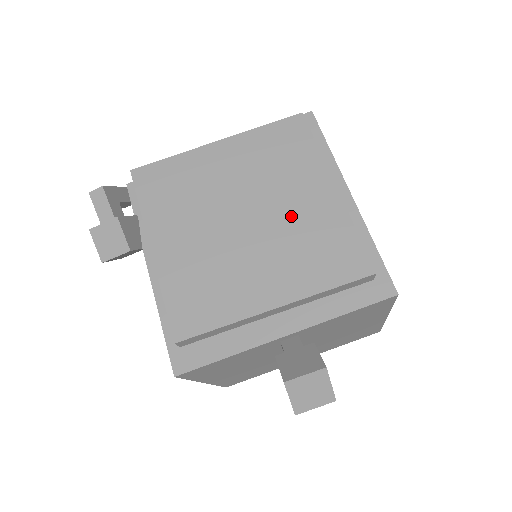
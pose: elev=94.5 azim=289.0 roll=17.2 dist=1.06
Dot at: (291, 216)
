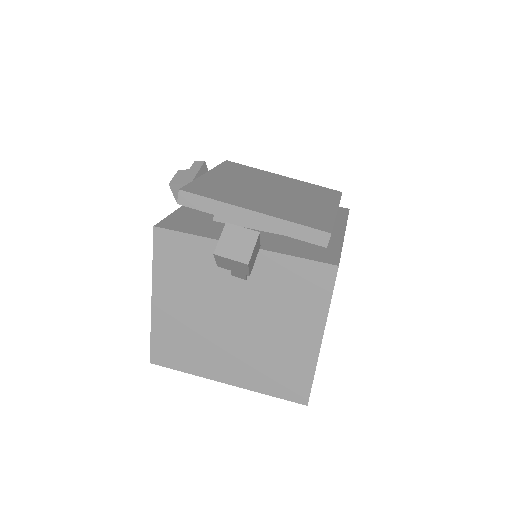
Dot at: (299, 202)
